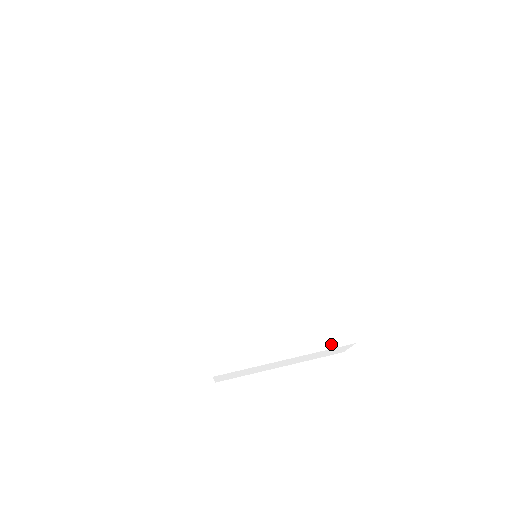
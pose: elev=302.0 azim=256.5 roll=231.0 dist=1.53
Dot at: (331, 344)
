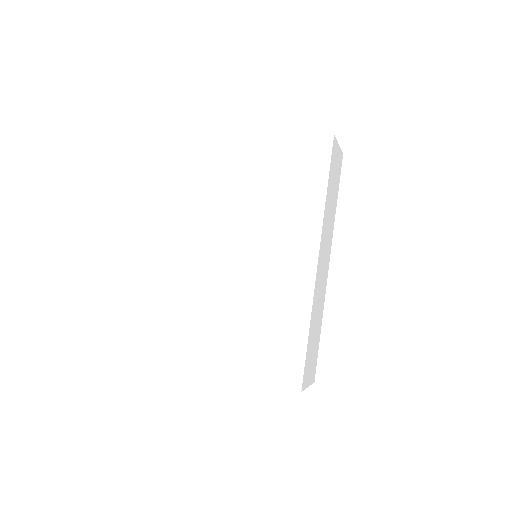
Dot at: (276, 382)
